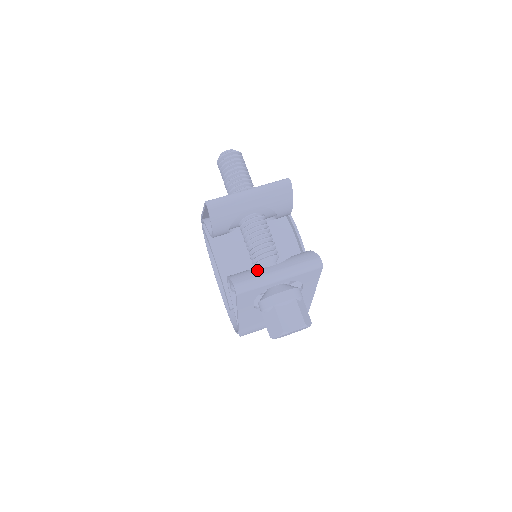
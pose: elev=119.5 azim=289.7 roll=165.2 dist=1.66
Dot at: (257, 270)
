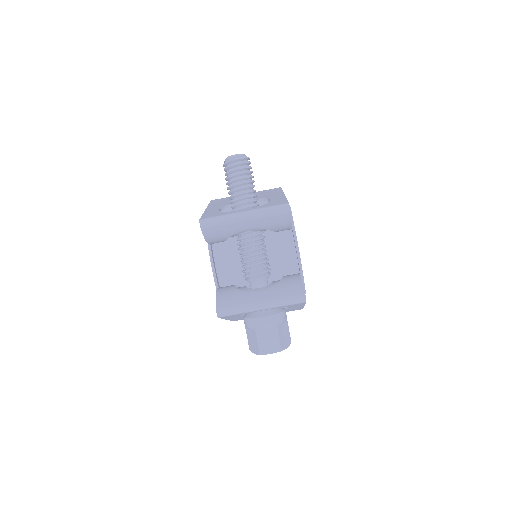
Dot at: (242, 294)
